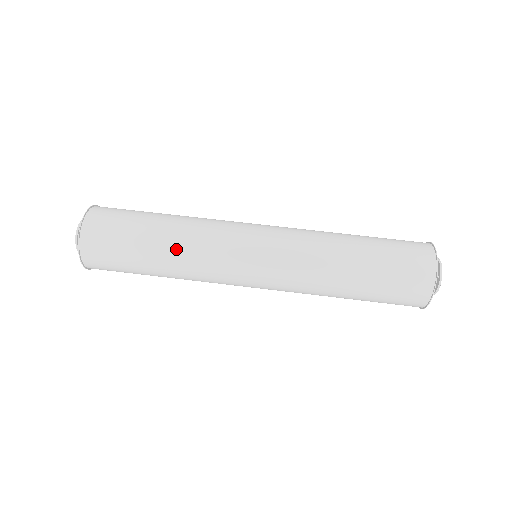
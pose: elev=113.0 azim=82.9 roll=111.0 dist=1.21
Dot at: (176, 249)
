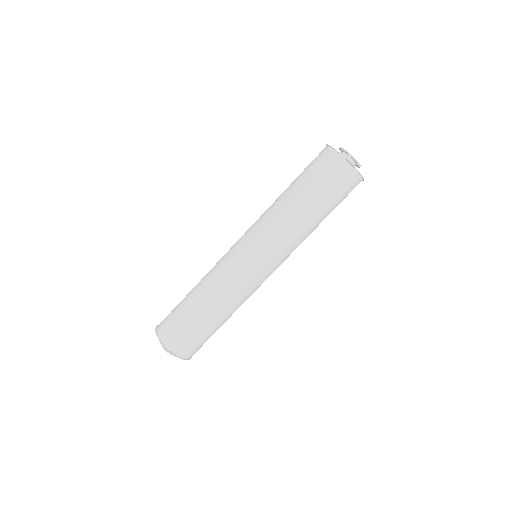
Dot at: (232, 311)
